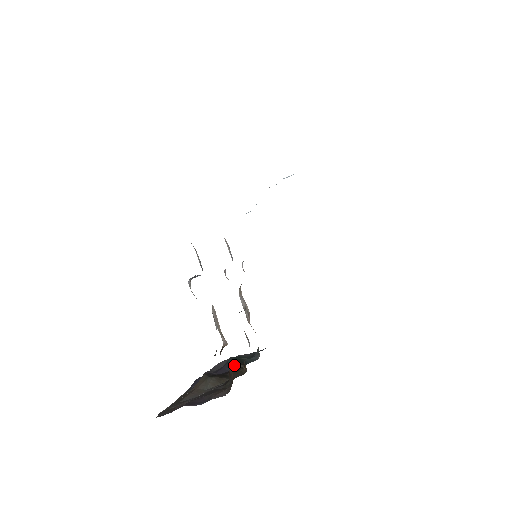
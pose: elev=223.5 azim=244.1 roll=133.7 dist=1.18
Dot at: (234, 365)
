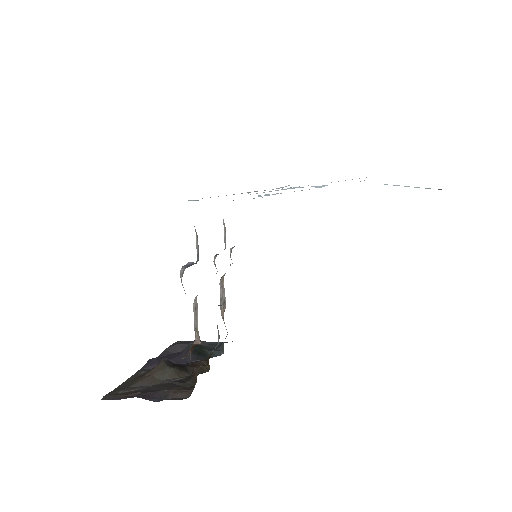
Dot at: (200, 364)
